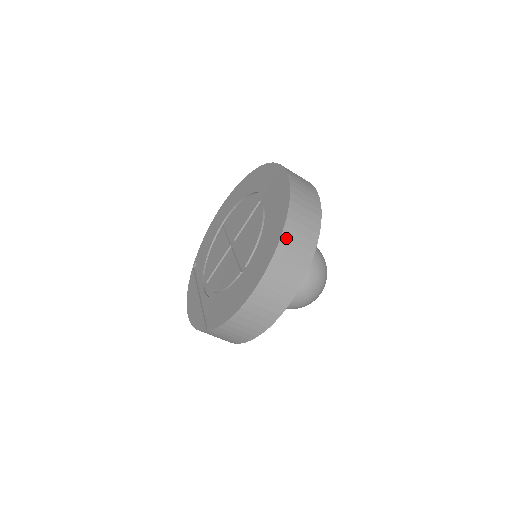
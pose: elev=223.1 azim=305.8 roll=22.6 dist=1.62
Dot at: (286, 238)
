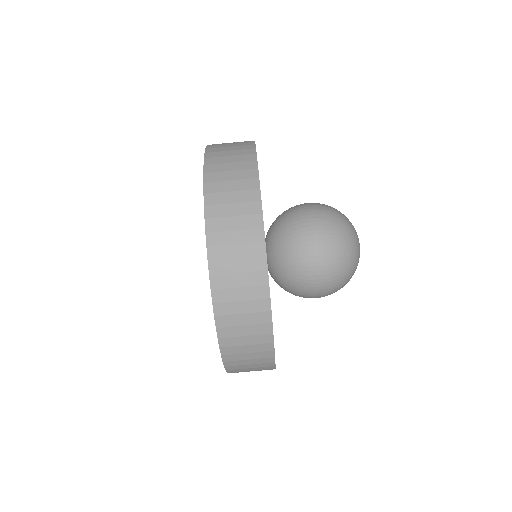
Dot at: (217, 275)
